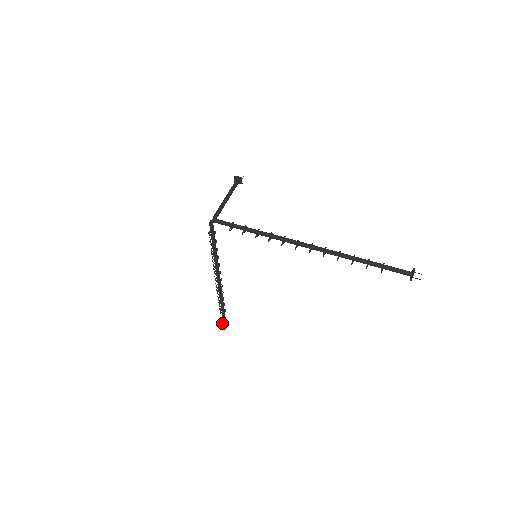
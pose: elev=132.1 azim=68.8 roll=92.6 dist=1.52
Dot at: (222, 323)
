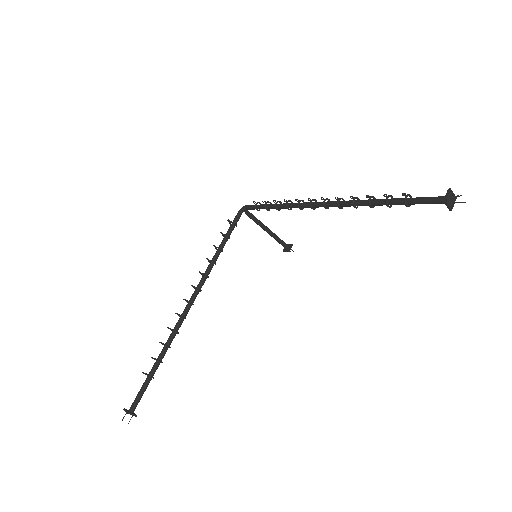
Dot at: occluded
